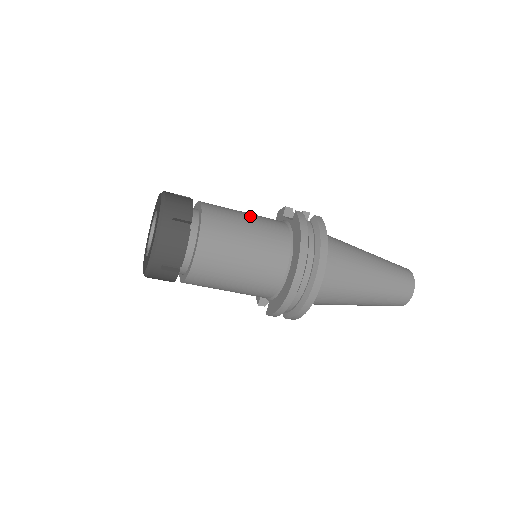
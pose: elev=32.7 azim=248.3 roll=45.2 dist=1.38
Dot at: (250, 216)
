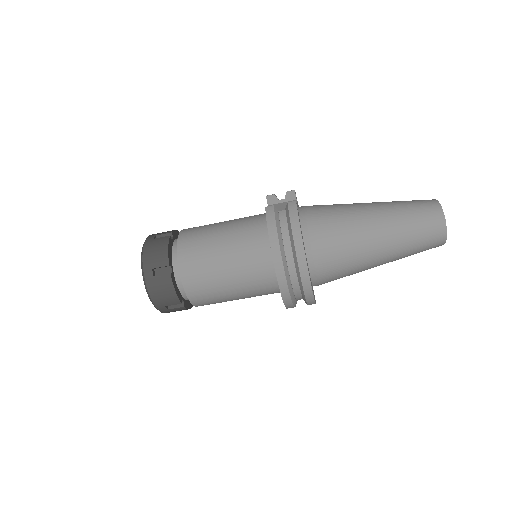
Dot at: (226, 230)
